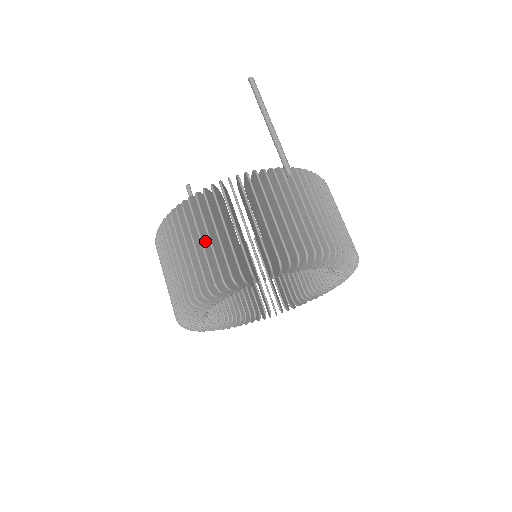
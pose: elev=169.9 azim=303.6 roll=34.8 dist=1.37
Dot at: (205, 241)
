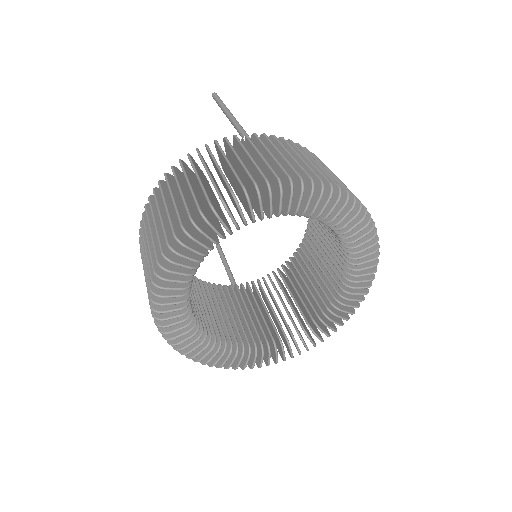
Dot at: occluded
